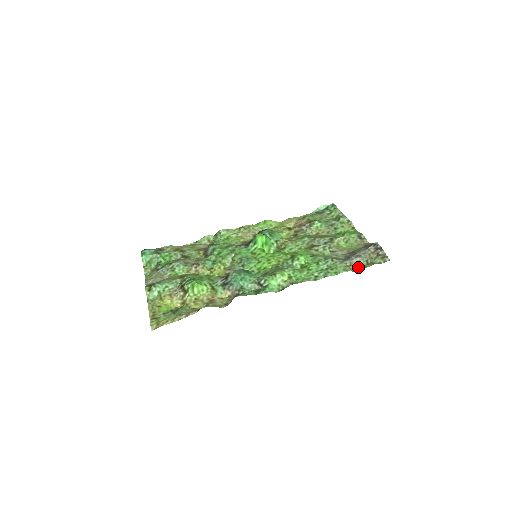
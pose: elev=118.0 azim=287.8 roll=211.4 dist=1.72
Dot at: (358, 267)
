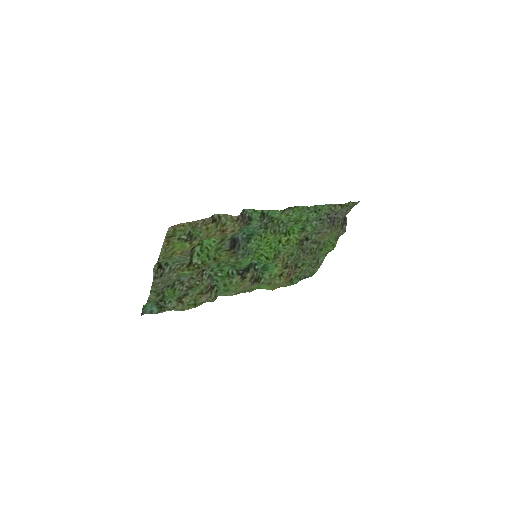
Dot at: (340, 209)
